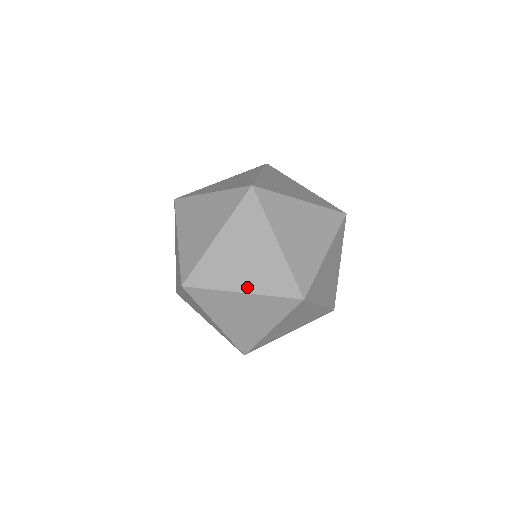
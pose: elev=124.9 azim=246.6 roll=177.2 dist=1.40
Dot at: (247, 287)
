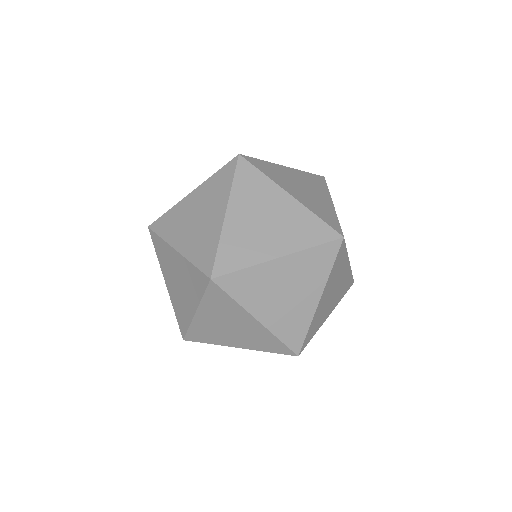
Dot at: (282, 249)
